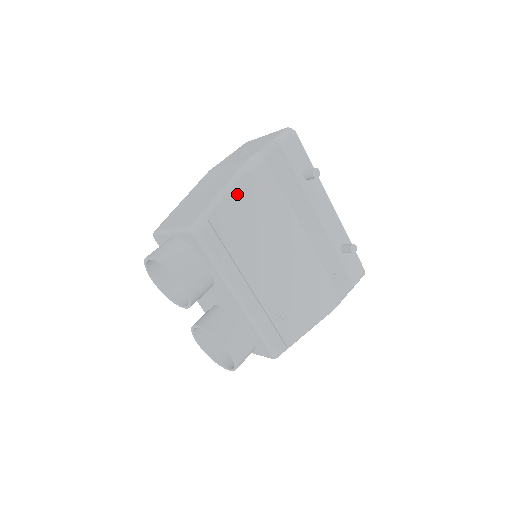
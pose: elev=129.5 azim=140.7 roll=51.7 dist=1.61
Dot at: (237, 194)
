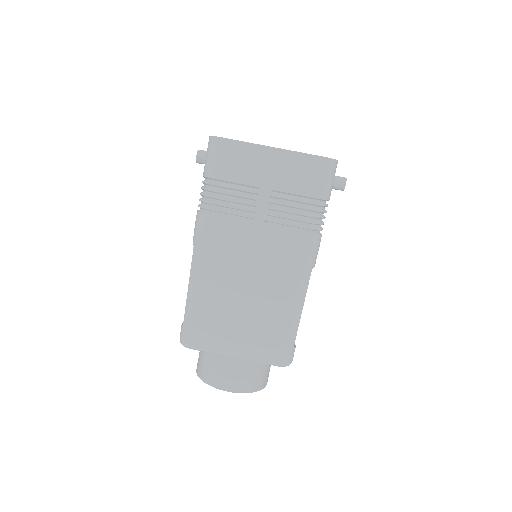
Dot at: occluded
